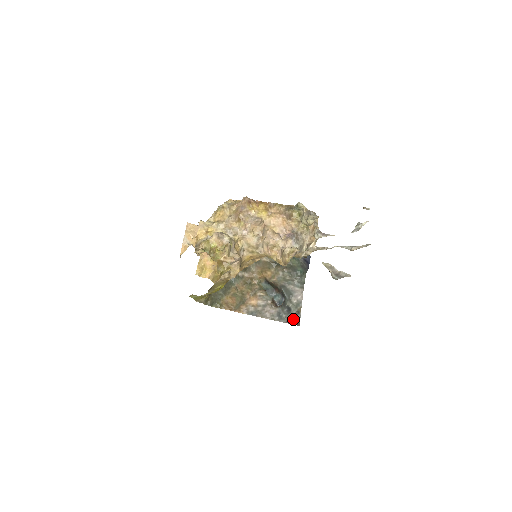
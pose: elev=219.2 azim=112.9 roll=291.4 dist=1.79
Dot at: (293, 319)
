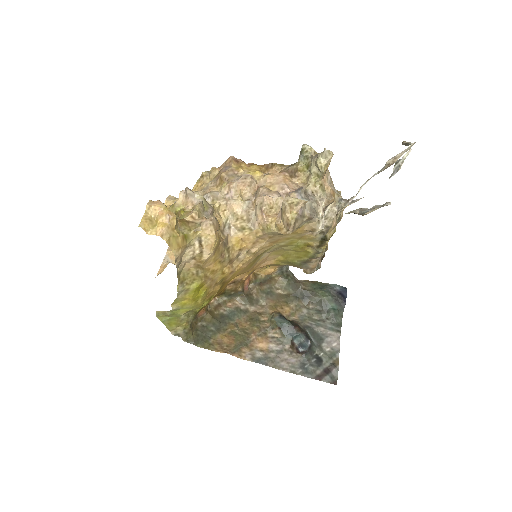
Dot at: (326, 374)
